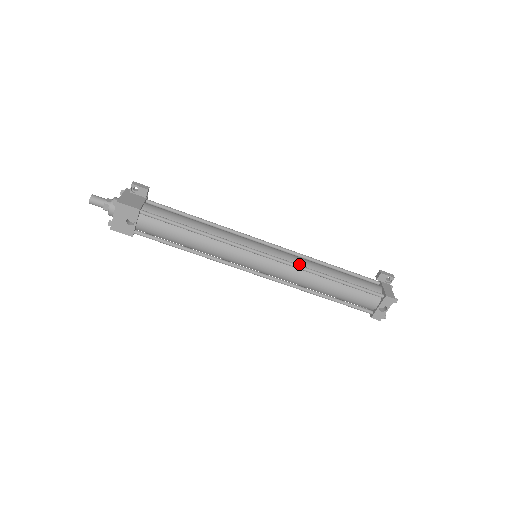
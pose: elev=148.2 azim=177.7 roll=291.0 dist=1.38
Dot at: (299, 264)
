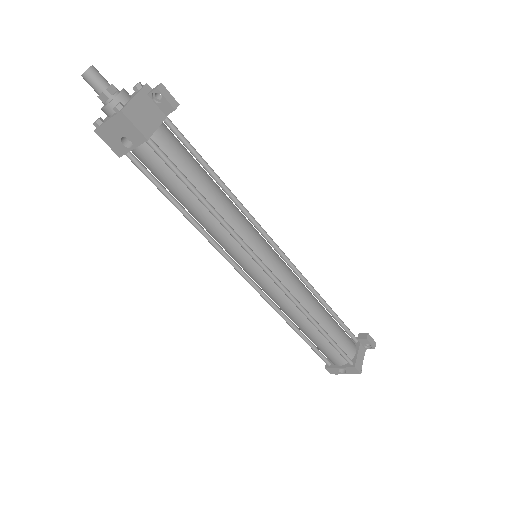
Dot at: (295, 294)
